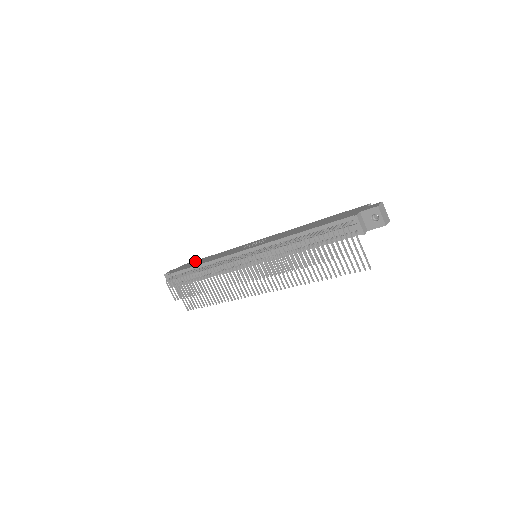
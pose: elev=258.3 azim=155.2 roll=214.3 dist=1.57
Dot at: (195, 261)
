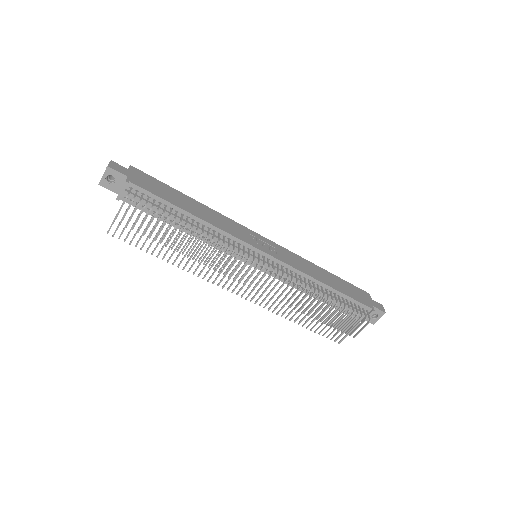
Dot at: (162, 184)
